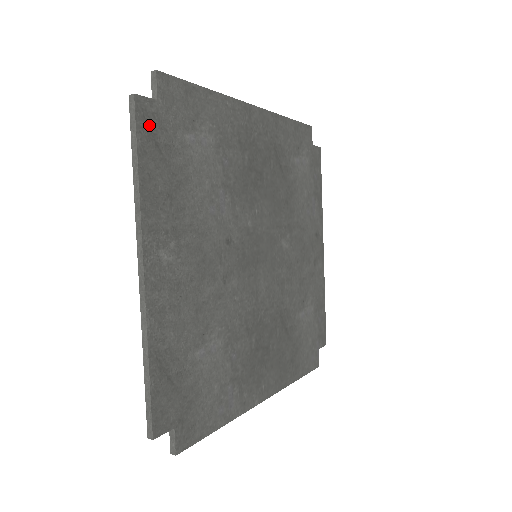
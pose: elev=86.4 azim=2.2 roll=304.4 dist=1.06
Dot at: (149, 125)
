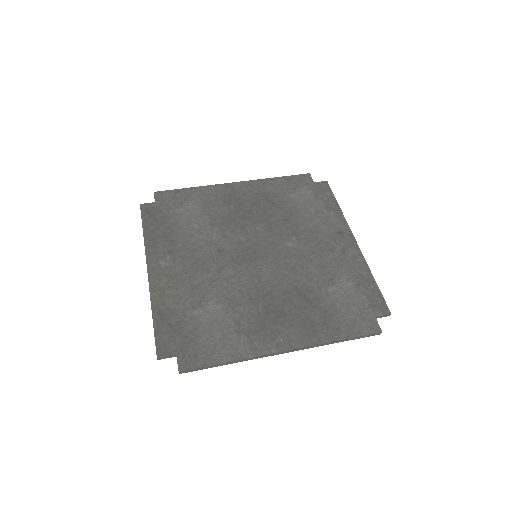
Dot at: (150, 213)
